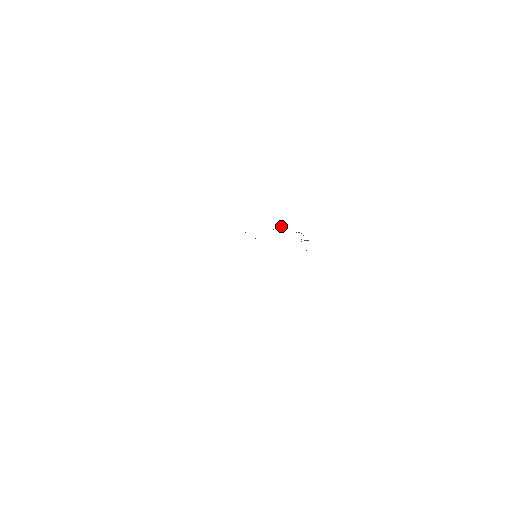
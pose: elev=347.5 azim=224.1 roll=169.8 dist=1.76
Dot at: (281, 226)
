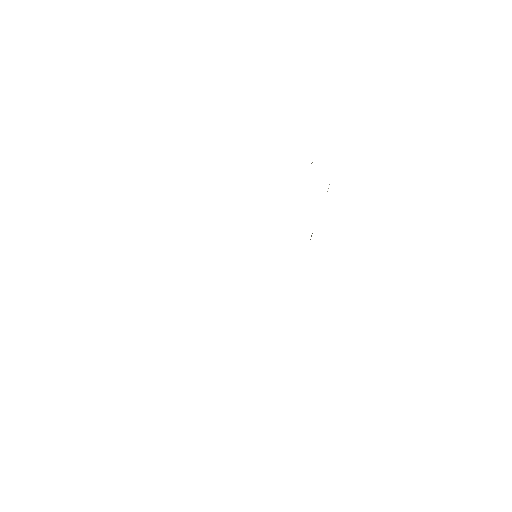
Dot at: occluded
